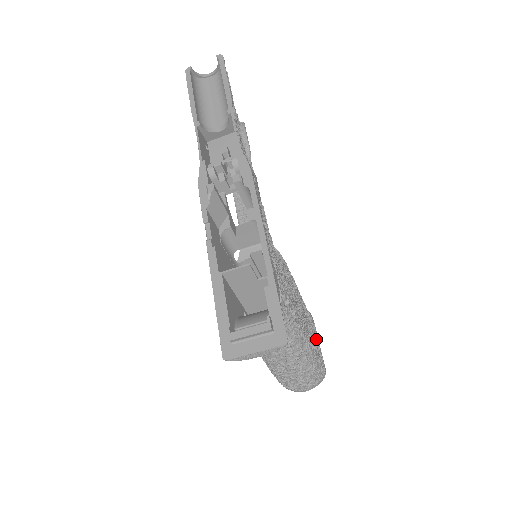
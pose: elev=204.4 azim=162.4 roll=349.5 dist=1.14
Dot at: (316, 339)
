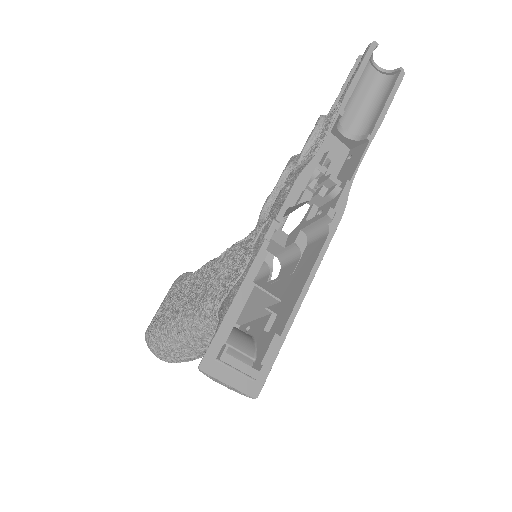
Dot at: occluded
